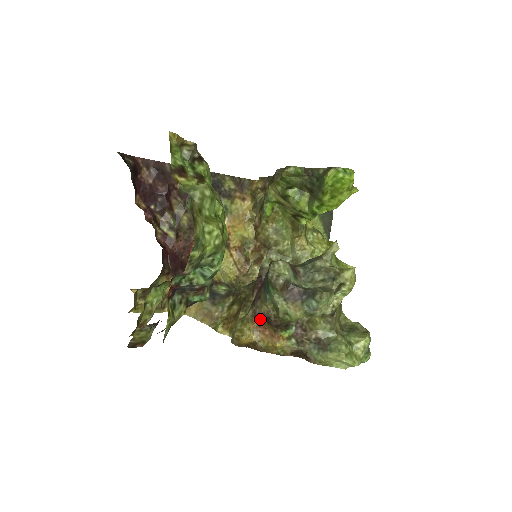
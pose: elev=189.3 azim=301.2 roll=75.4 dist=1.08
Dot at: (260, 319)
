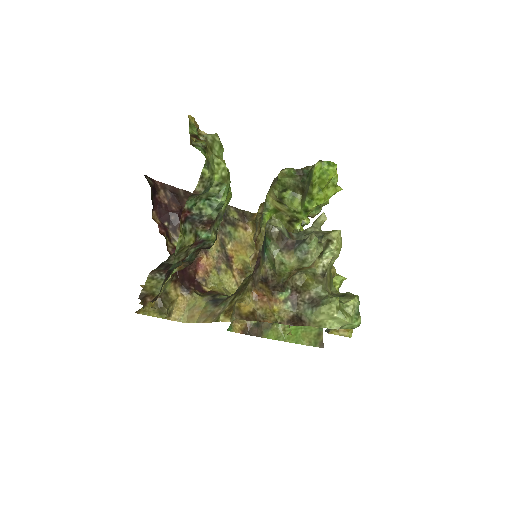
Dot at: (259, 284)
